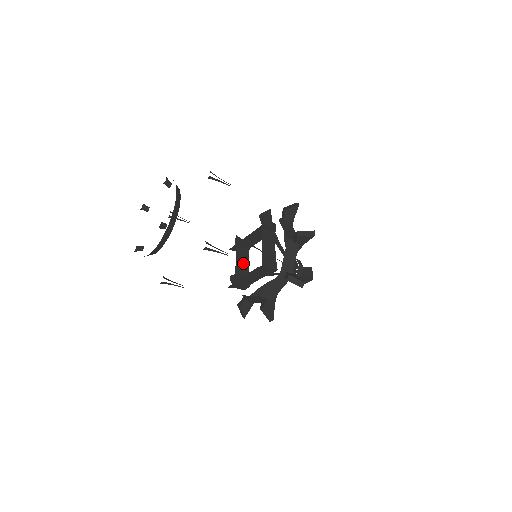
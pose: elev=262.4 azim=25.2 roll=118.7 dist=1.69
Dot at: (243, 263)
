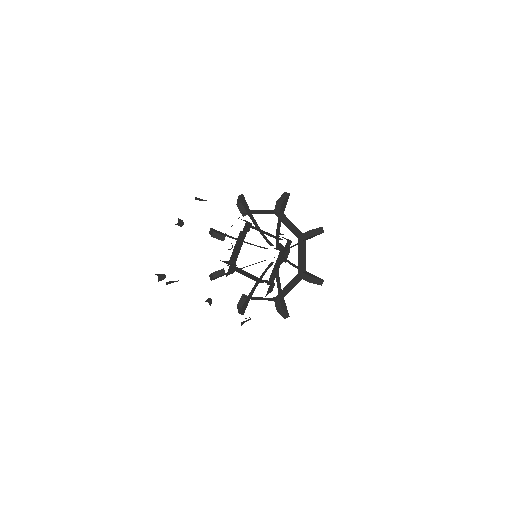
Dot at: (248, 275)
